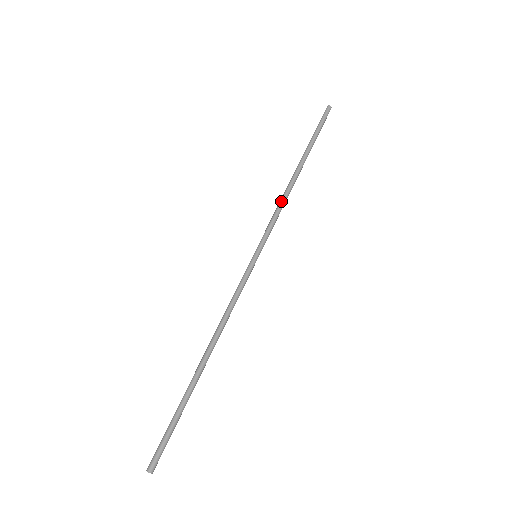
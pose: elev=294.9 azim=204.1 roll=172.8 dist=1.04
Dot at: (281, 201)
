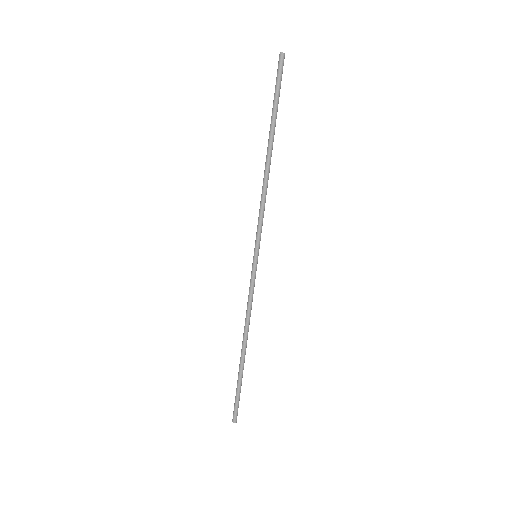
Dot at: (263, 196)
